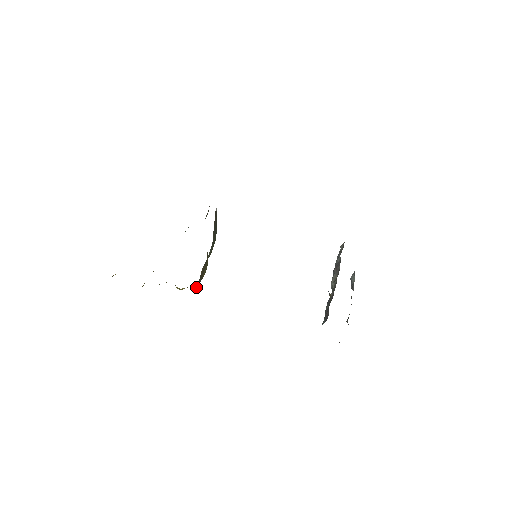
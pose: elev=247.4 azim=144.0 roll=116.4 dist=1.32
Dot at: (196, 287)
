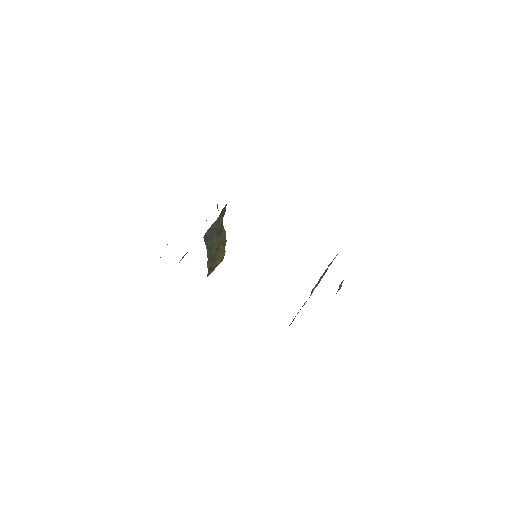
Dot at: (210, 272)
